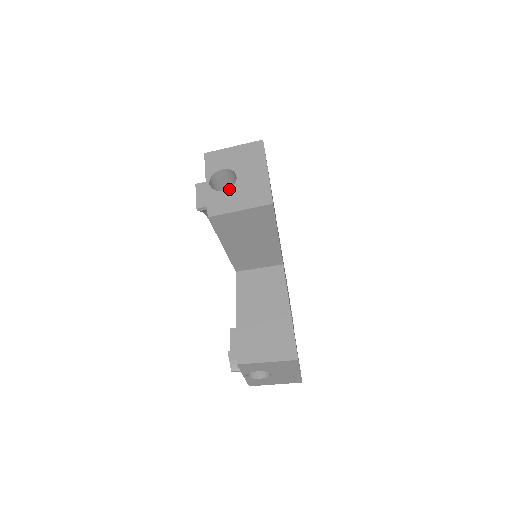
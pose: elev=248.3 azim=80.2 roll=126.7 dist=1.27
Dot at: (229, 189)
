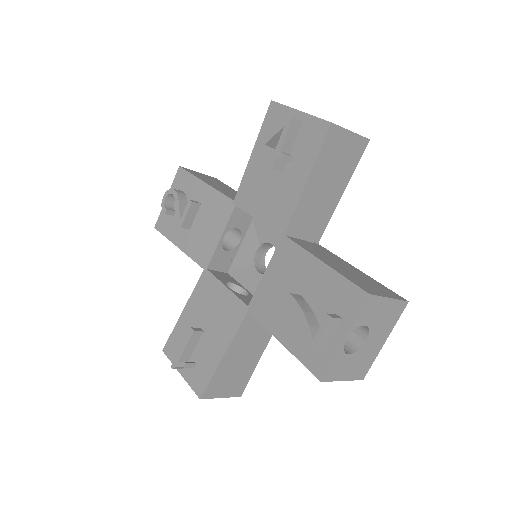
Dot at: (353, 354)
